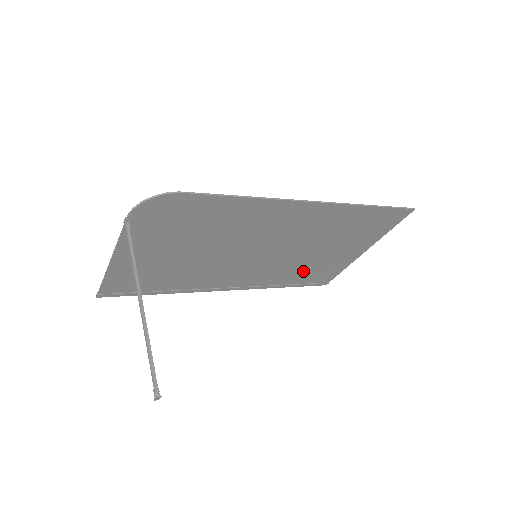
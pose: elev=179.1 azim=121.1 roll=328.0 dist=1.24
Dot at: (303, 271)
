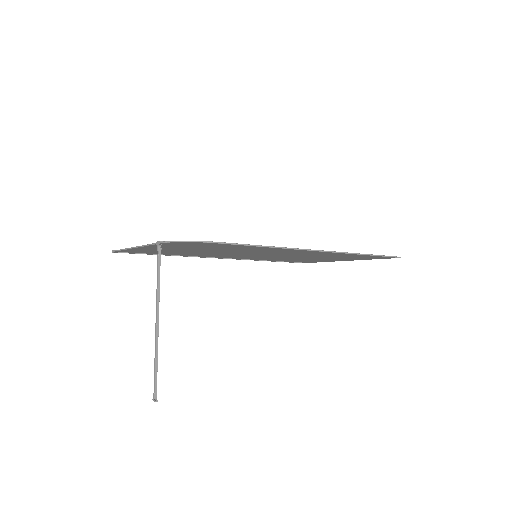
Dot at: occluded
